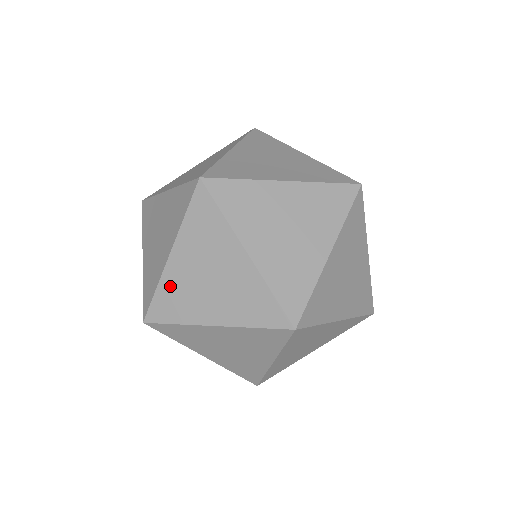
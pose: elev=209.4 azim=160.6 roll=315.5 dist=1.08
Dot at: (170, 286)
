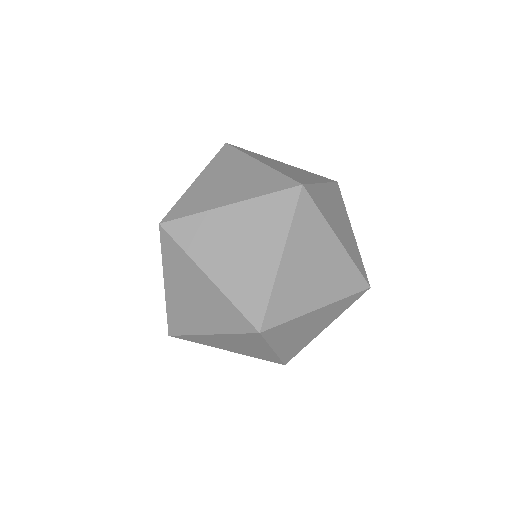
Dot at: (173, 308)
